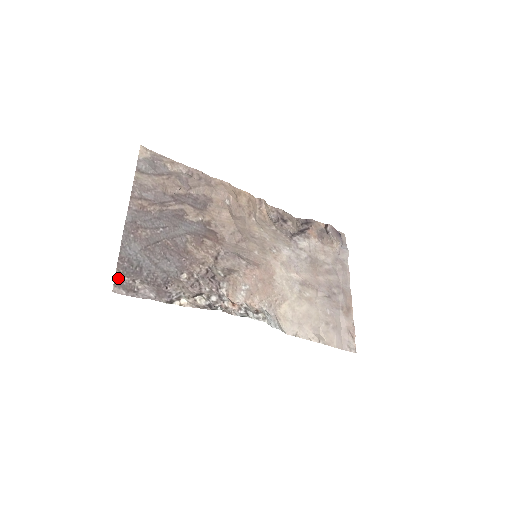
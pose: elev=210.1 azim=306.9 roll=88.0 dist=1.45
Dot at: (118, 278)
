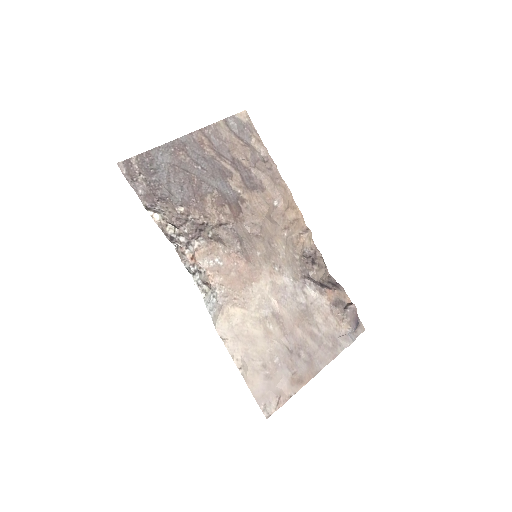
Dot at: (131, 161)
